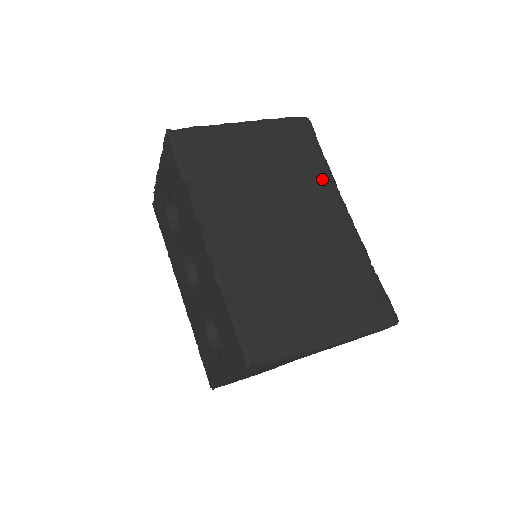
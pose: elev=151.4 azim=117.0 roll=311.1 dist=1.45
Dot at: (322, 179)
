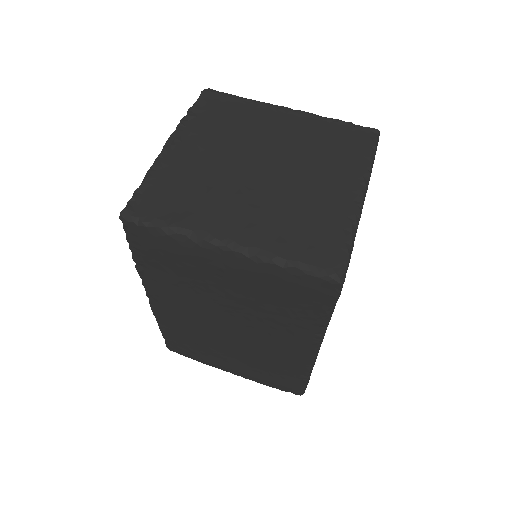
Dot at: (305, 327)
